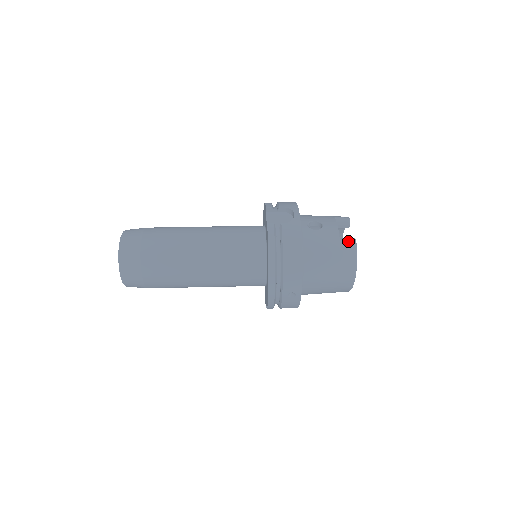
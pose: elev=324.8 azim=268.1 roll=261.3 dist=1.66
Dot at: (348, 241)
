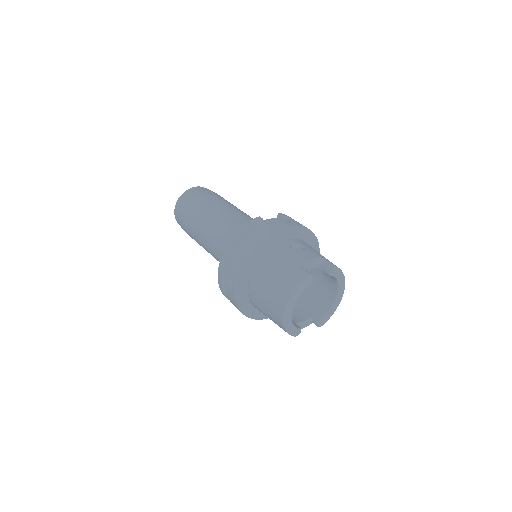
Dot at: (303, 271)
